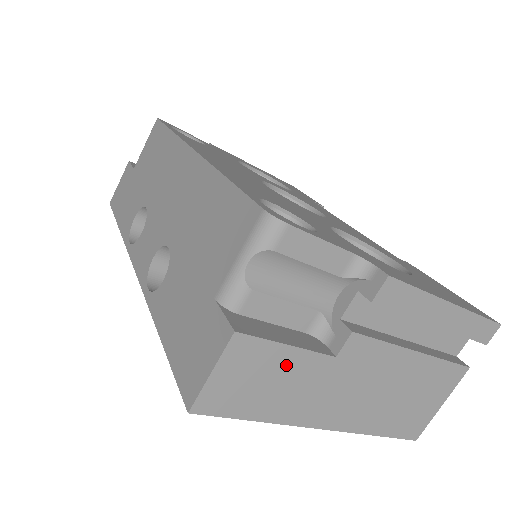
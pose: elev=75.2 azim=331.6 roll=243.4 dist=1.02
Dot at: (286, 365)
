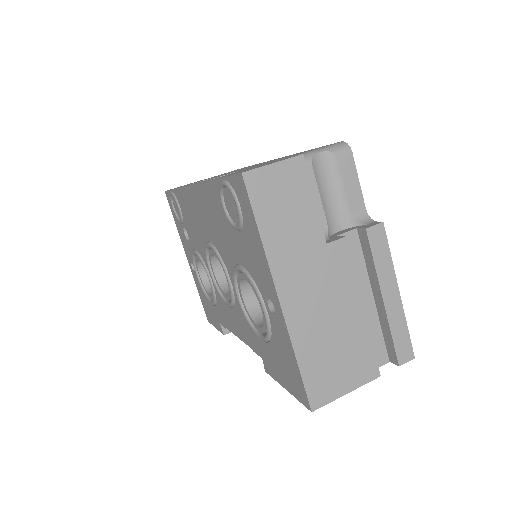
Dot at: (303, 211)
